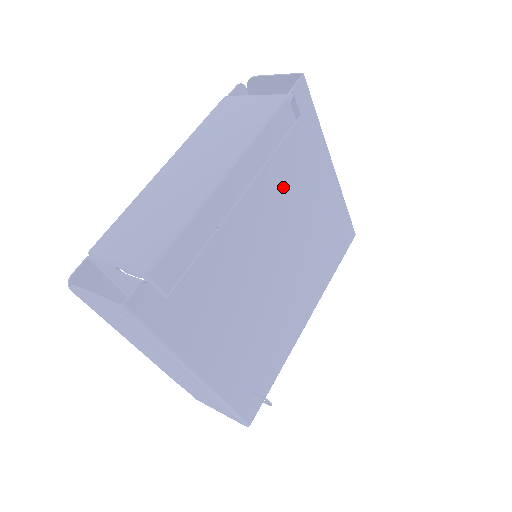
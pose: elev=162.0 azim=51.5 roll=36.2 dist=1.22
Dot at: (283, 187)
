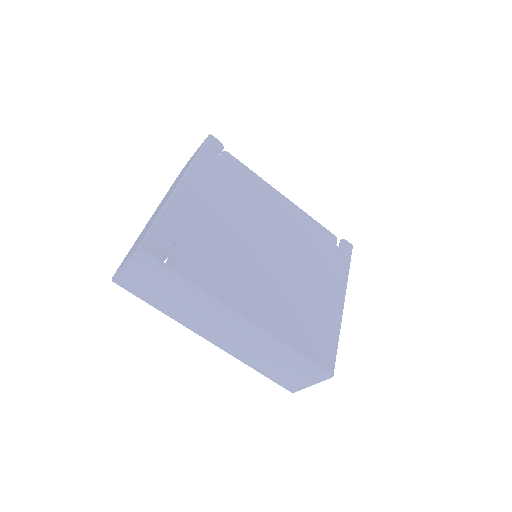
Dot at: (304, 243)
